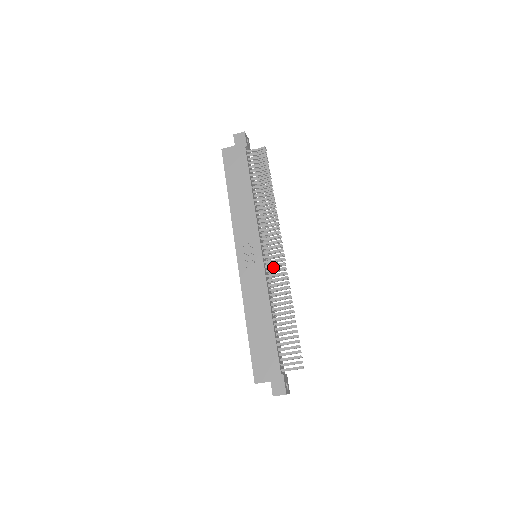
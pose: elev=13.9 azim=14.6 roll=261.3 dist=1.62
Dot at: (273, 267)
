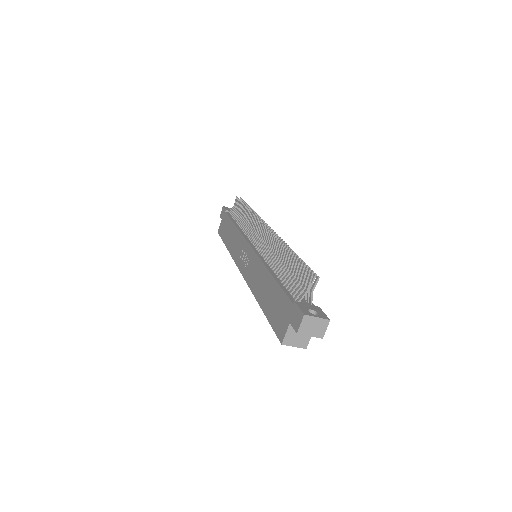
Dot at: occluded
